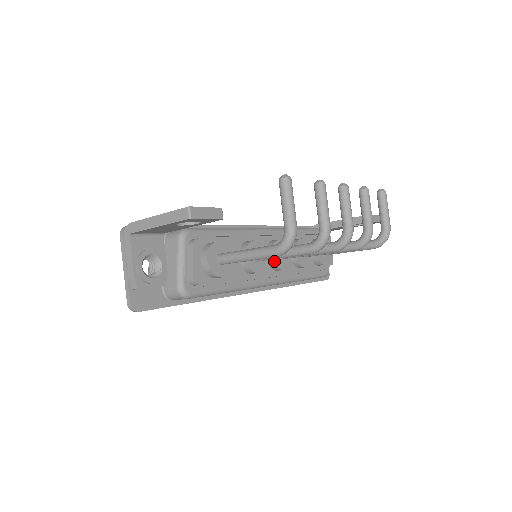
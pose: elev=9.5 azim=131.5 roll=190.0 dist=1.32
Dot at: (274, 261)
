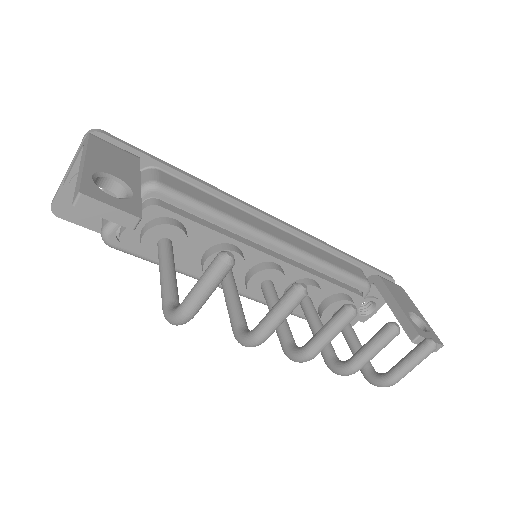
Dot at: (248, 284)
